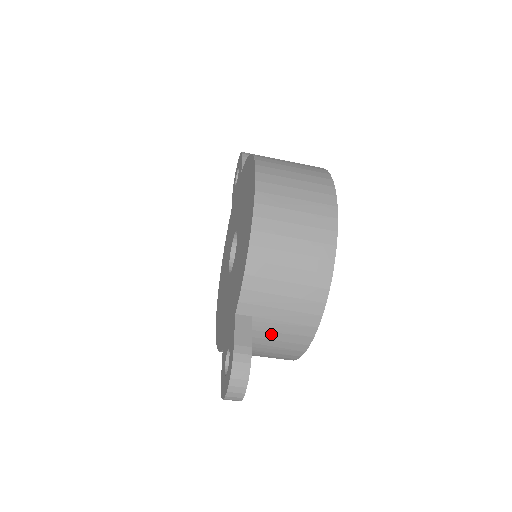
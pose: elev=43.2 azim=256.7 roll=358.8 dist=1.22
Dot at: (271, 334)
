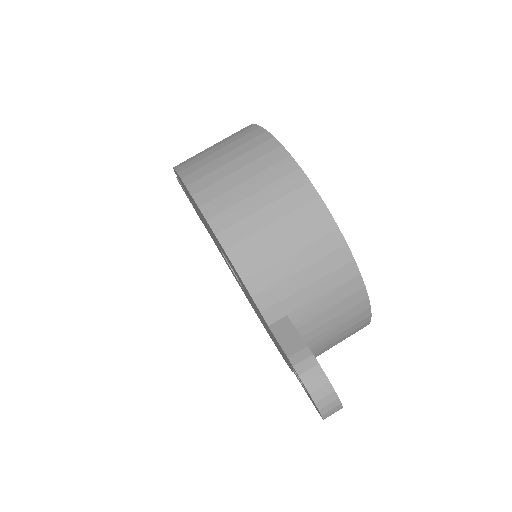
Dot at: (321, 317)
